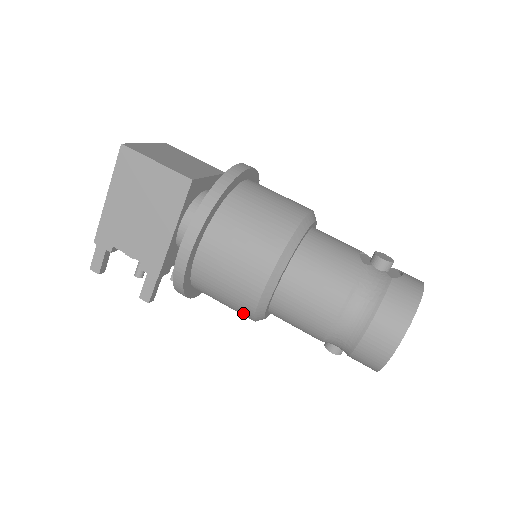
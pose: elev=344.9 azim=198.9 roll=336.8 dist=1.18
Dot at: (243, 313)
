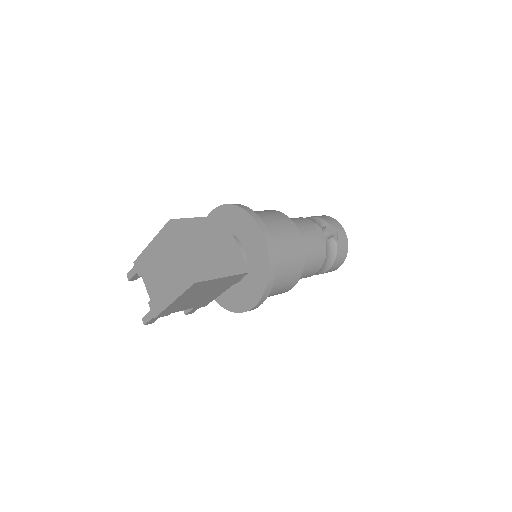
Dot at: occluded
